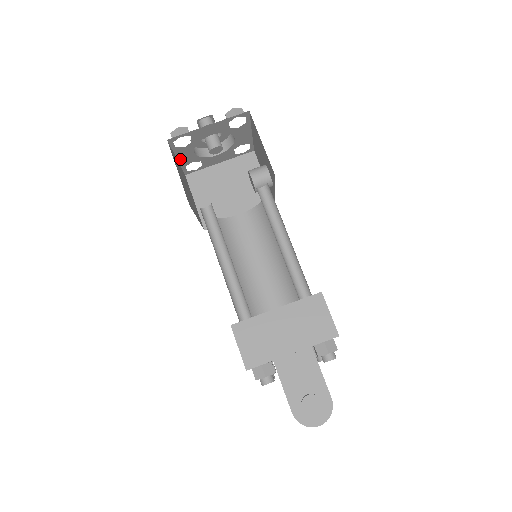
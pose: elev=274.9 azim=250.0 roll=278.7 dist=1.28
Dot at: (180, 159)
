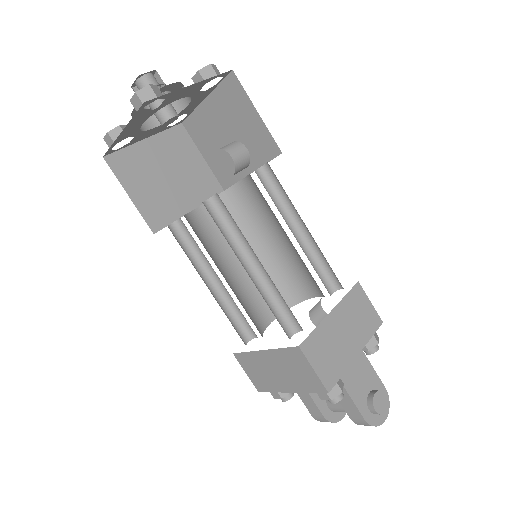
Dot at: (122, 133)
